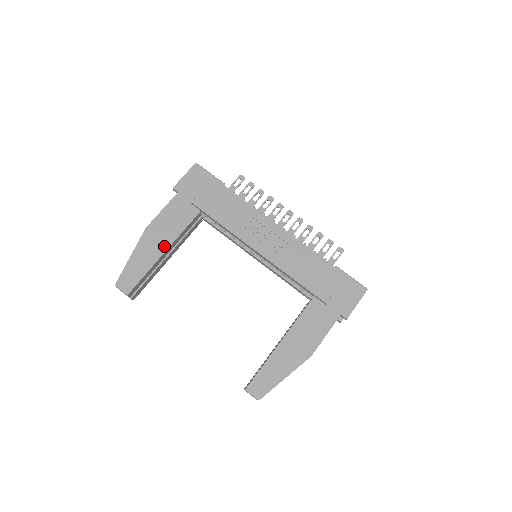
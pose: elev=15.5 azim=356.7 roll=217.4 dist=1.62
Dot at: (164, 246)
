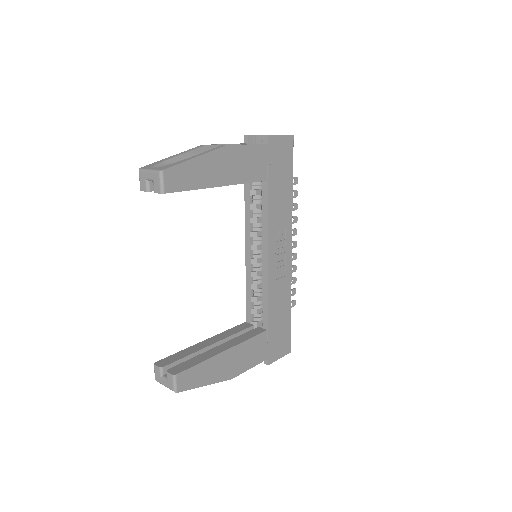
Dot at: (224, 180)
